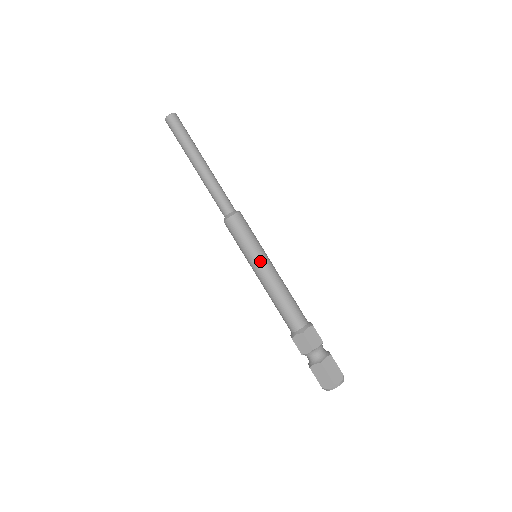
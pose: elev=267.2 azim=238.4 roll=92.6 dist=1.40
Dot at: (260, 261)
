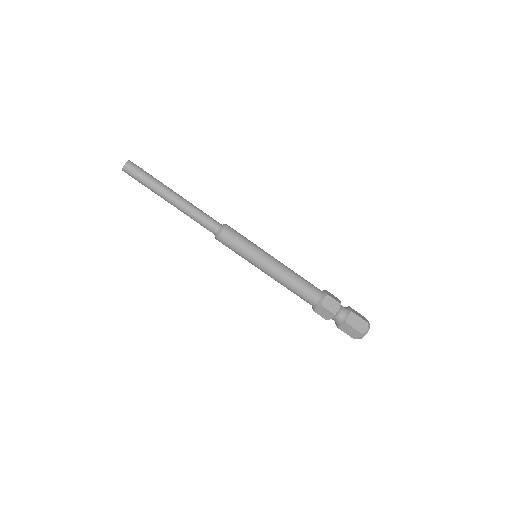
Dot at: (266, 254)
